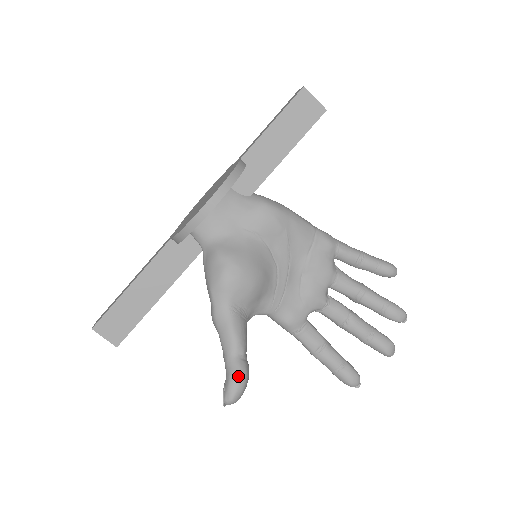
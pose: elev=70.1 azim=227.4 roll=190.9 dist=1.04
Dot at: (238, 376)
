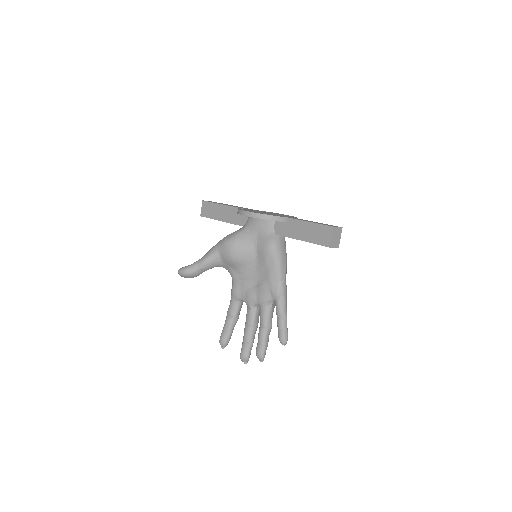
Dot at: (188, 270)
